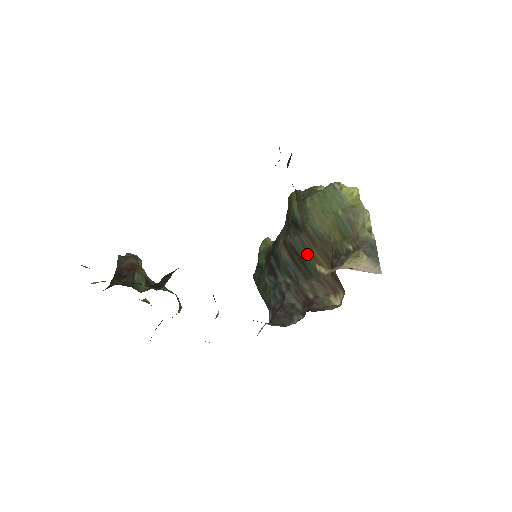
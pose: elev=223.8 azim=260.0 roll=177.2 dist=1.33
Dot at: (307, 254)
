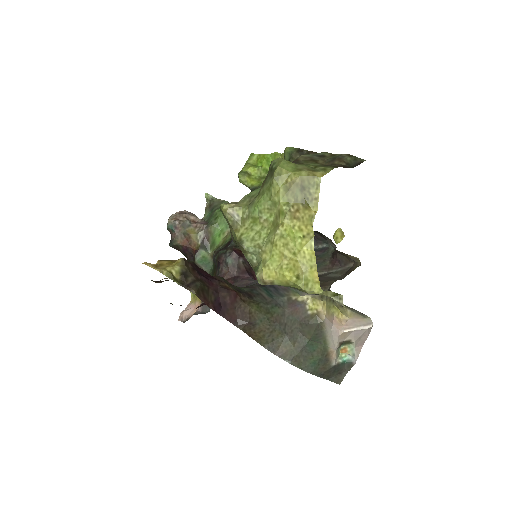
Dot at: occluded
